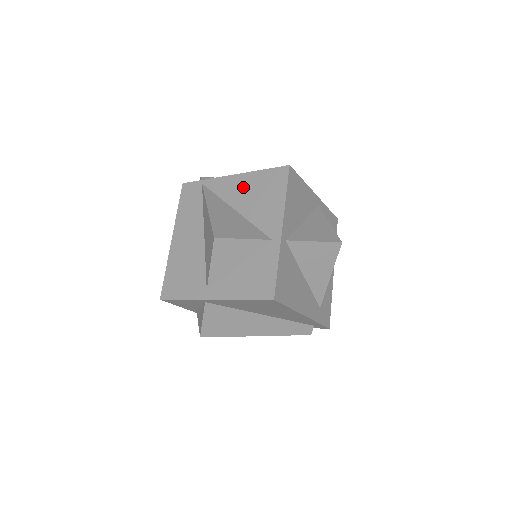
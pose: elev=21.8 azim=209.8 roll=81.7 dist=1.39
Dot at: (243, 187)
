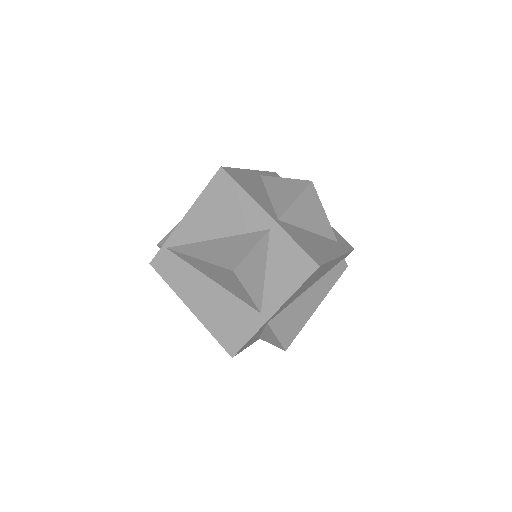
Dot at: (202, 217)
